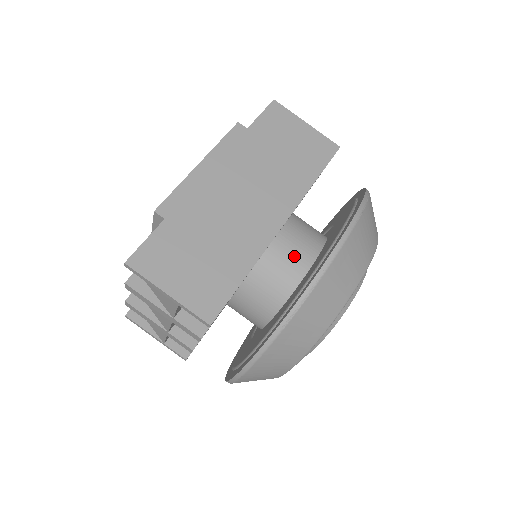
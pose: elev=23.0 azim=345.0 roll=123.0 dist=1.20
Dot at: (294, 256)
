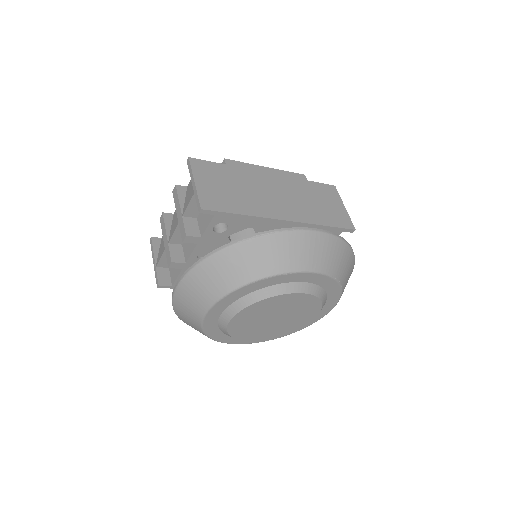
Dot at: occluded
